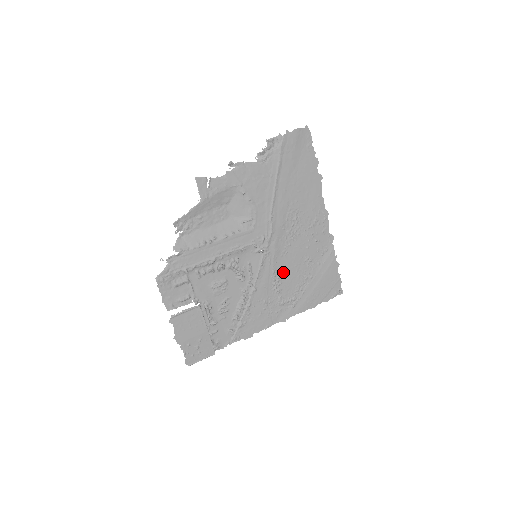
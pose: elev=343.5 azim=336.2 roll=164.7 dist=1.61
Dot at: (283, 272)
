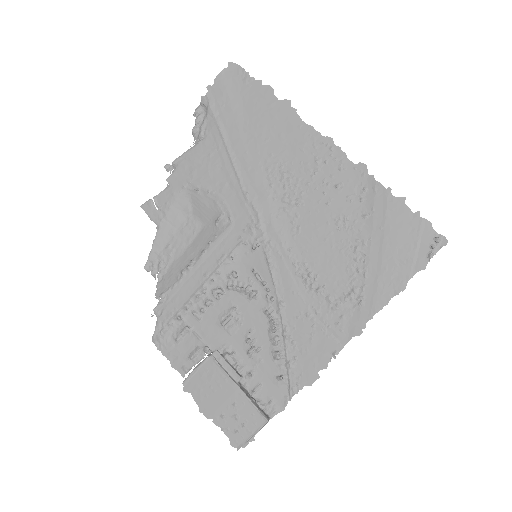
Dot at: (311, 258)
